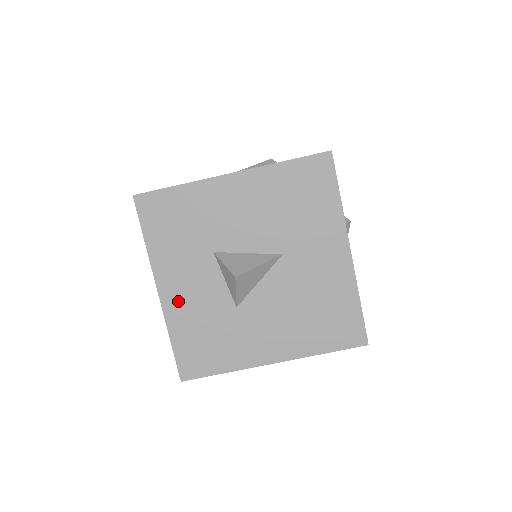
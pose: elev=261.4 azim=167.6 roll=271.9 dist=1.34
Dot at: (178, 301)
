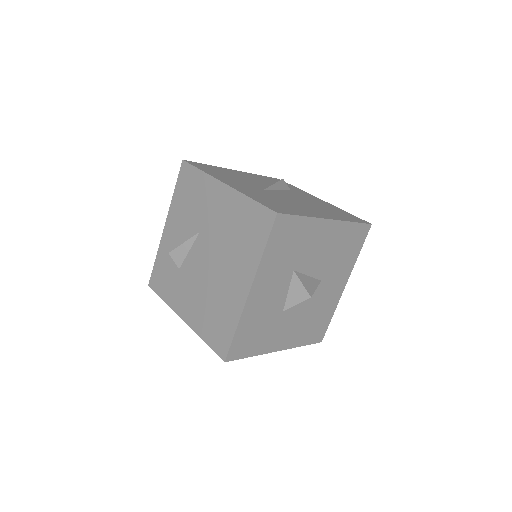
Dot at: (257, 301)
